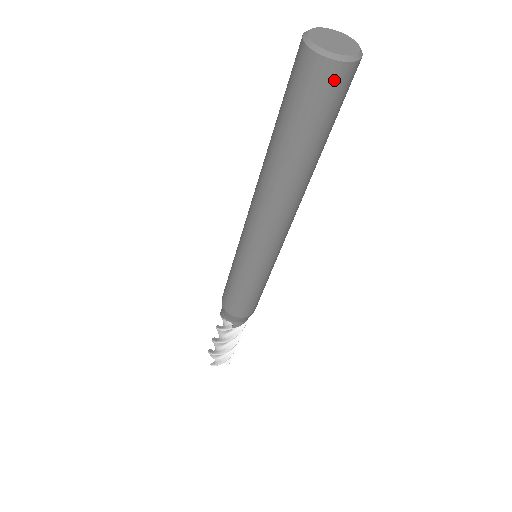
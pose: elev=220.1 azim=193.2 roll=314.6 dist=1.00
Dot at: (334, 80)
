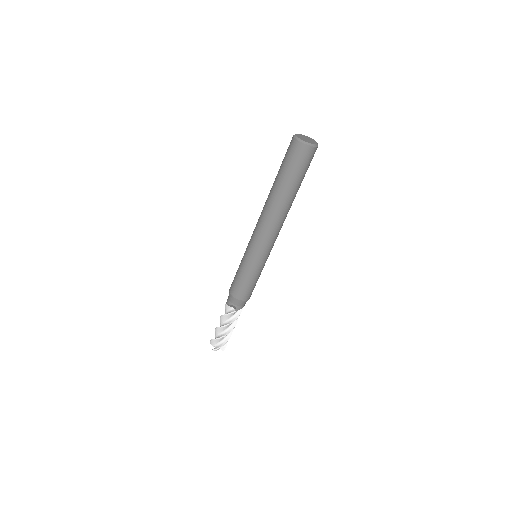
Dot at: (307, 154)
